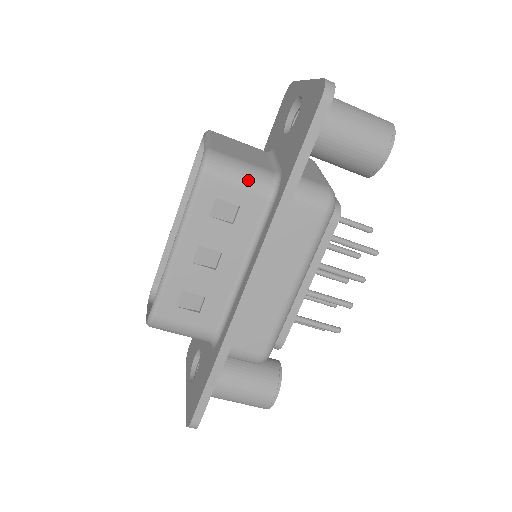
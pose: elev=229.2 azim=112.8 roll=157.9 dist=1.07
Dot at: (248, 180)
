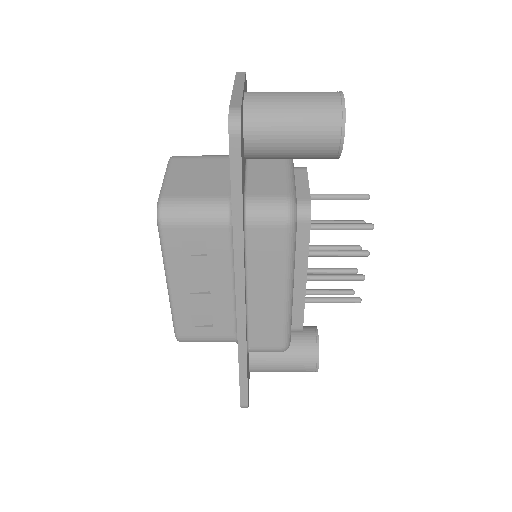
Dot at: (203, 217)
